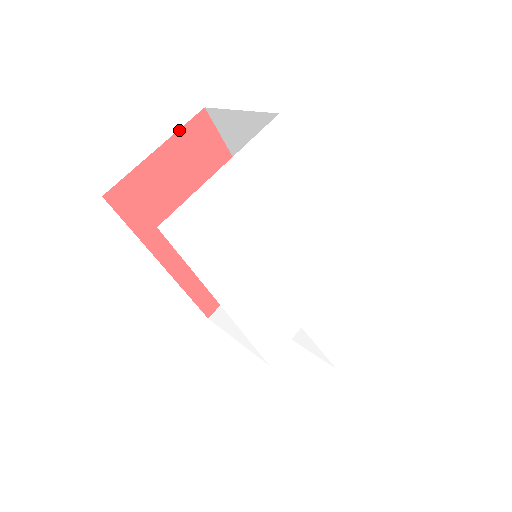
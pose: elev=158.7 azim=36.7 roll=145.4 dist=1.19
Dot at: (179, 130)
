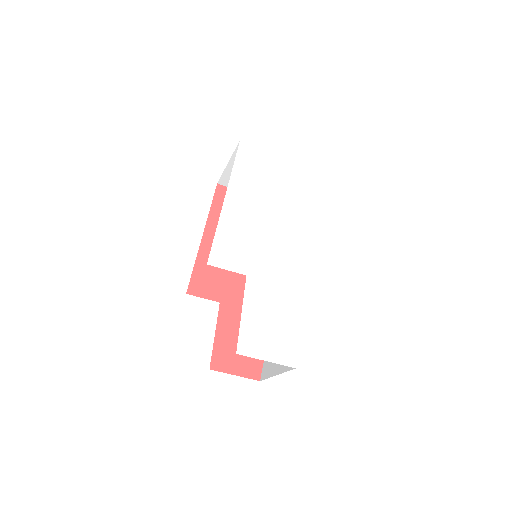
Dot at: occluded
